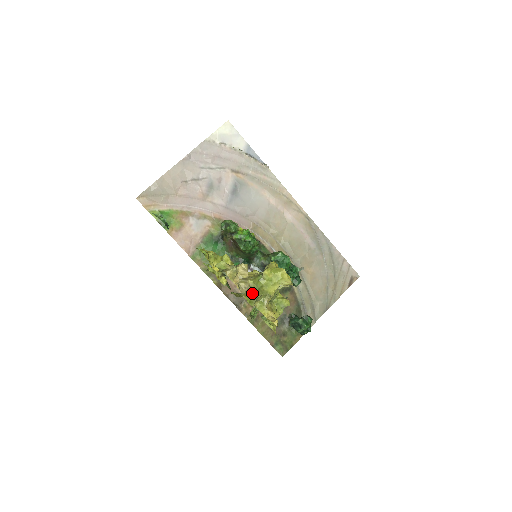
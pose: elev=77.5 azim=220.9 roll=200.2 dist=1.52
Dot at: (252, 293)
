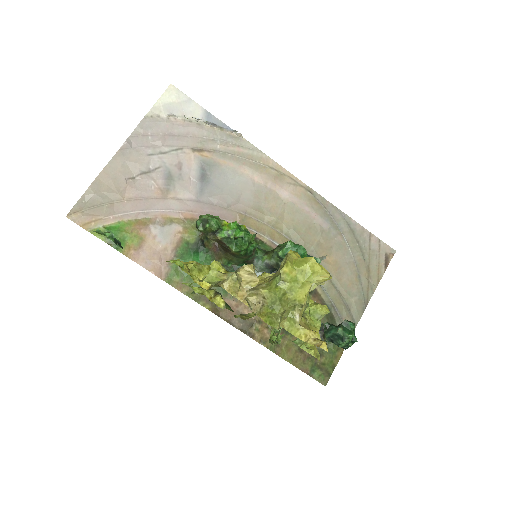
Dot at: (271, 308)
